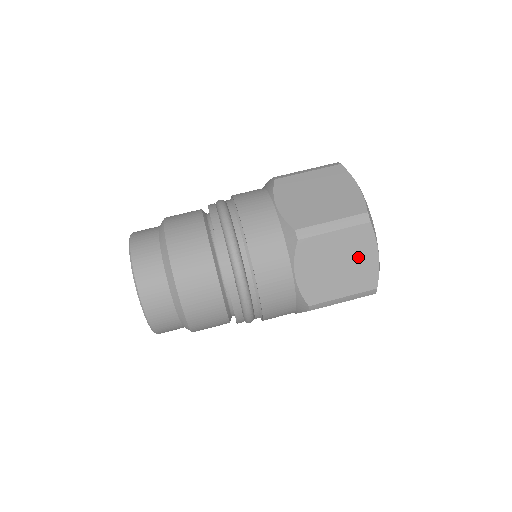
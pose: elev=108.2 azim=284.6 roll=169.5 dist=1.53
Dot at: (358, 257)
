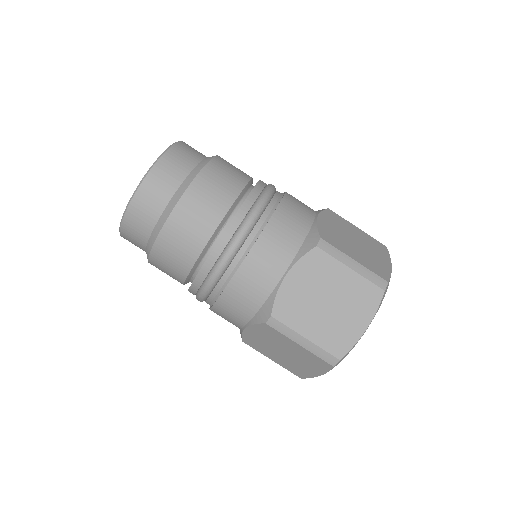
Dot at: (304, 363)
